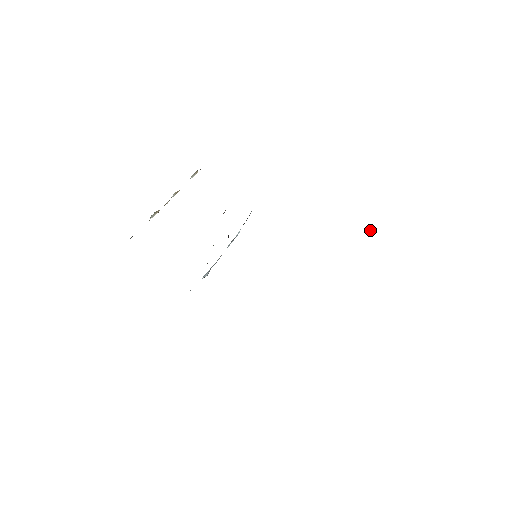
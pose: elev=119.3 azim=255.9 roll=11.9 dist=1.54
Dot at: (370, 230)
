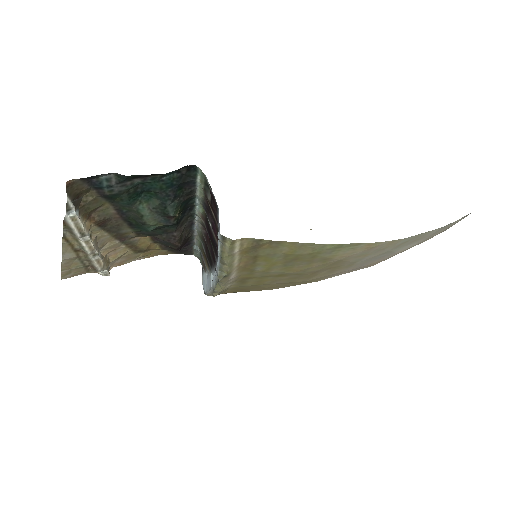
Dot at: occluded
